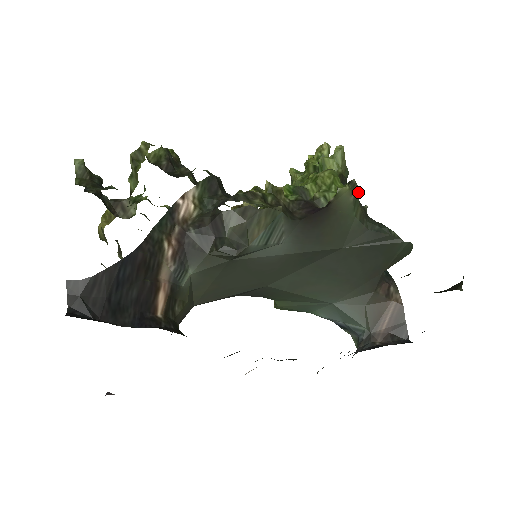
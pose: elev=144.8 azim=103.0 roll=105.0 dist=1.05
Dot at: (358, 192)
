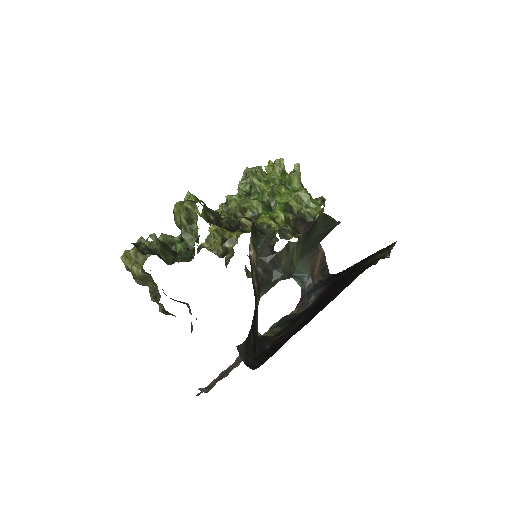
Dot at: occluded
